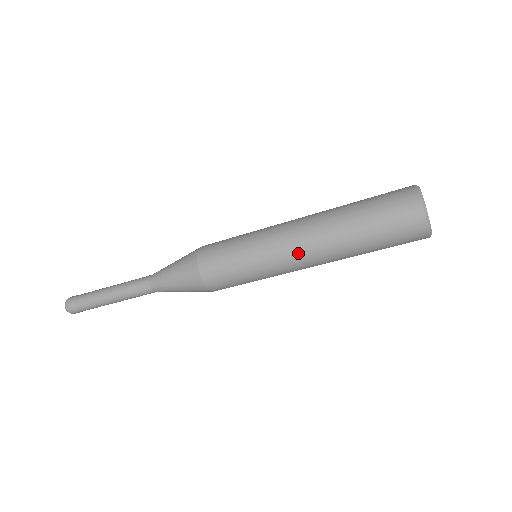
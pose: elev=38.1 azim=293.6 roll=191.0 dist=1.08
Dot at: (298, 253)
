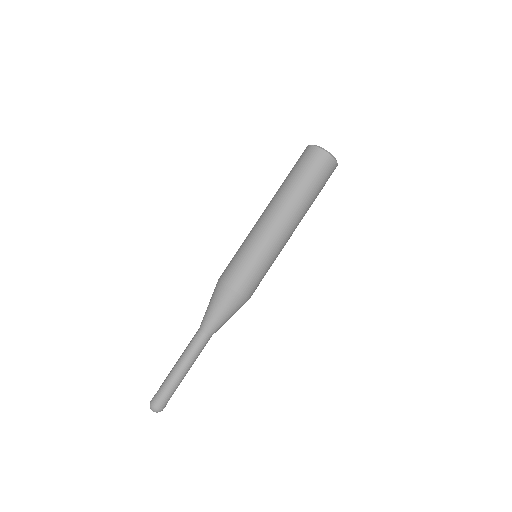
Dot at: (273, 222)
